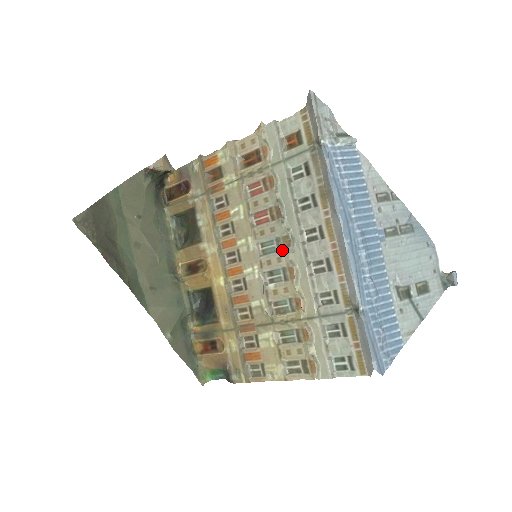
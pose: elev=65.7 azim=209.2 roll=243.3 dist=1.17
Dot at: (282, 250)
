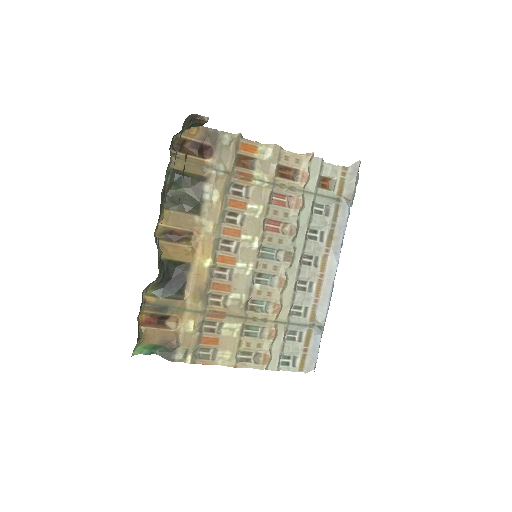
Dot at: (281, 261)
